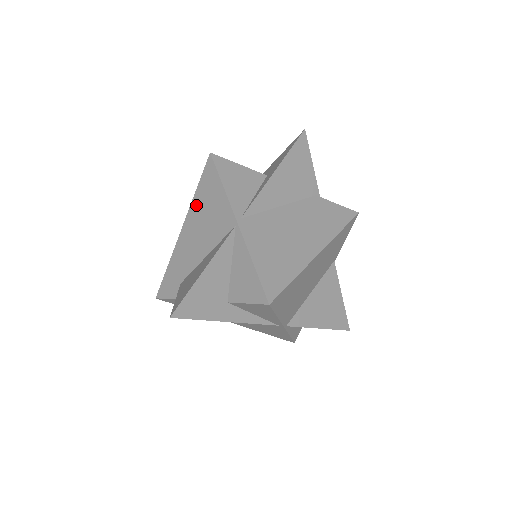
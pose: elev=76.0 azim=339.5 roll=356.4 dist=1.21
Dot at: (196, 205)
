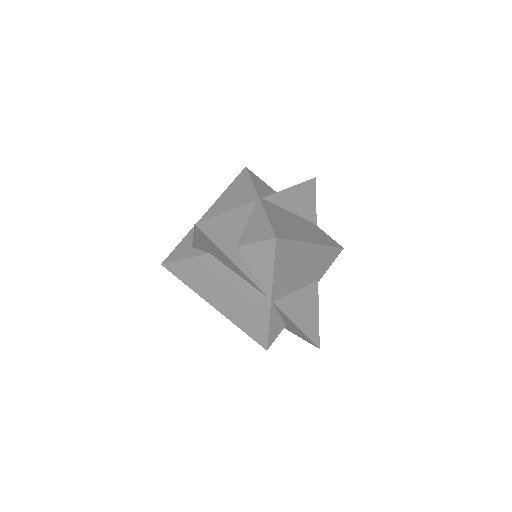
Dot at: (224, 197)
